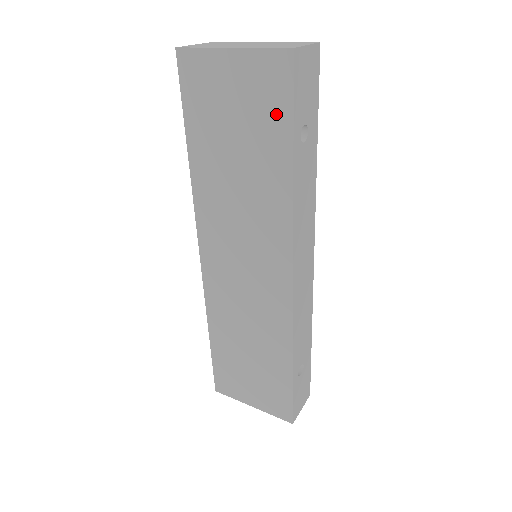
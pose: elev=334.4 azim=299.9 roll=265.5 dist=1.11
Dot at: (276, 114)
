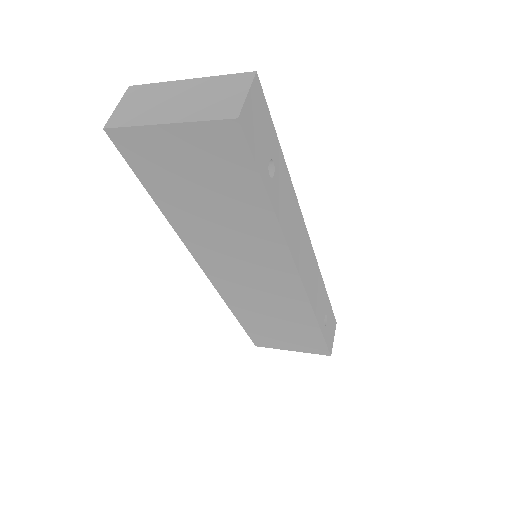
Dot at: (239, 171)
